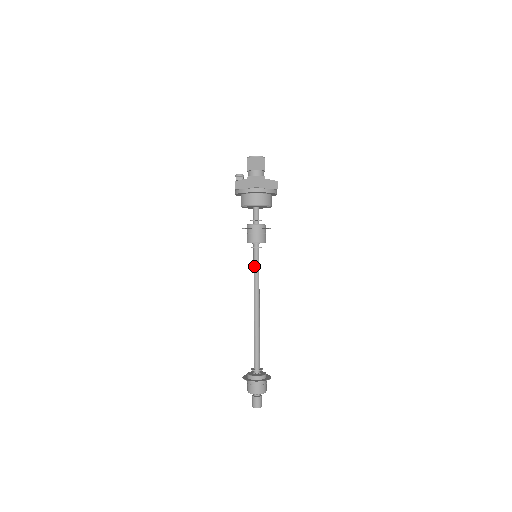
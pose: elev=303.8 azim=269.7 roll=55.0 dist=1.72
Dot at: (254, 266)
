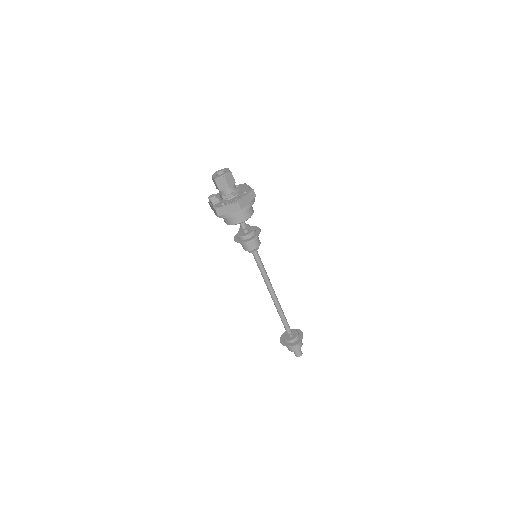
Dot at: (258, 265)
